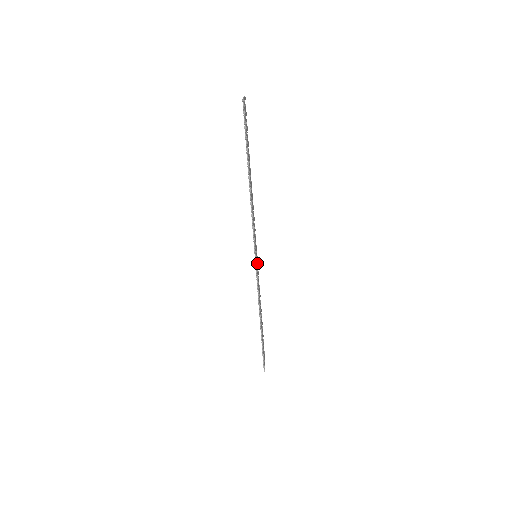
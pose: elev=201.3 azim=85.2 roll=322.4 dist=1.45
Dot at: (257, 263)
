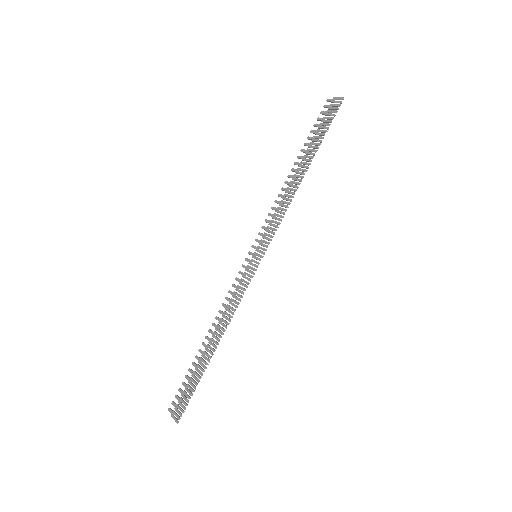
Dot at: (248, 266)
